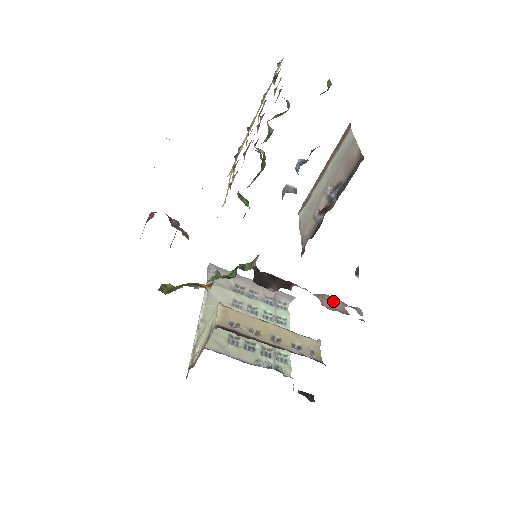
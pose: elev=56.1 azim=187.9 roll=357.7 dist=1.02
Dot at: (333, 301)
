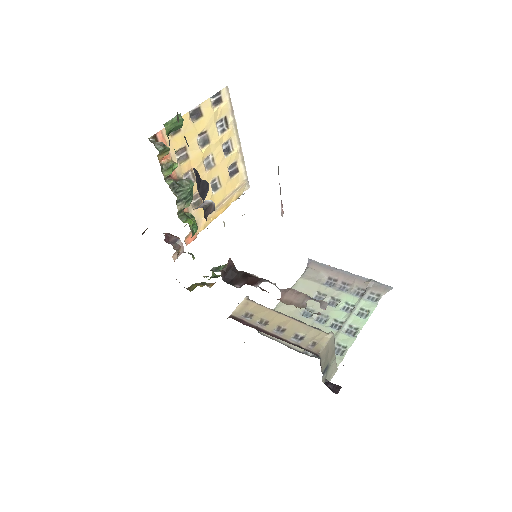
Dot at: (295, 295)
